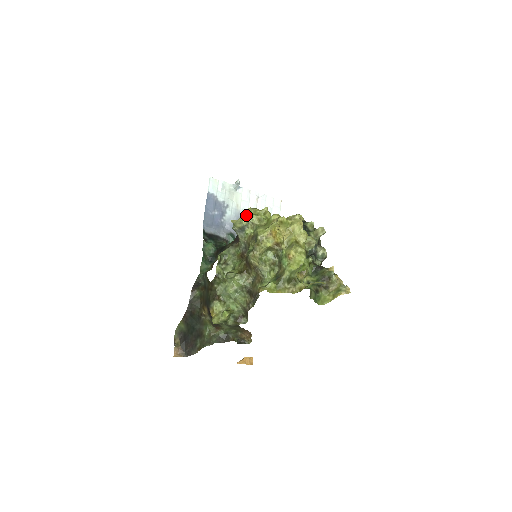
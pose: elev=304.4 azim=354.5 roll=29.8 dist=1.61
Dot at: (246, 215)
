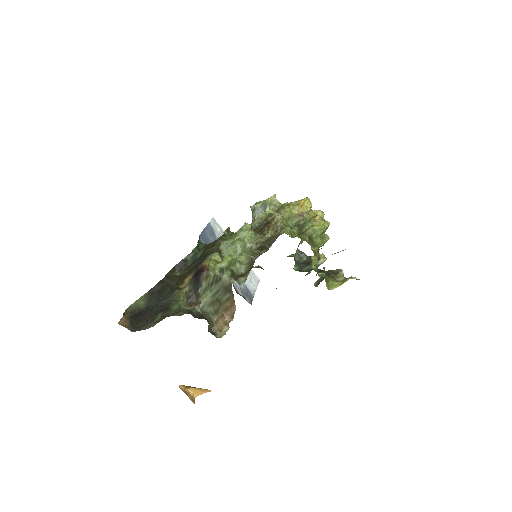
Dot at: (272, 196)
